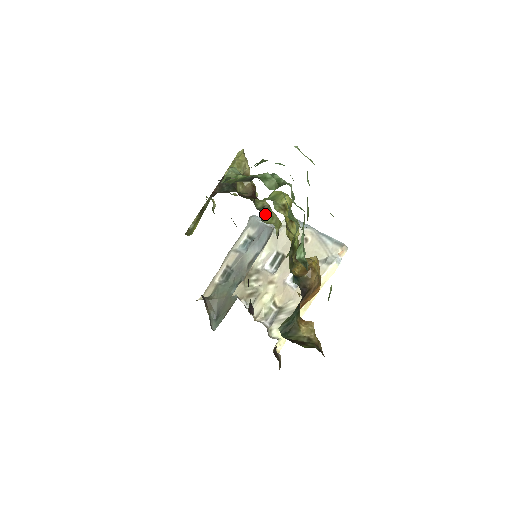
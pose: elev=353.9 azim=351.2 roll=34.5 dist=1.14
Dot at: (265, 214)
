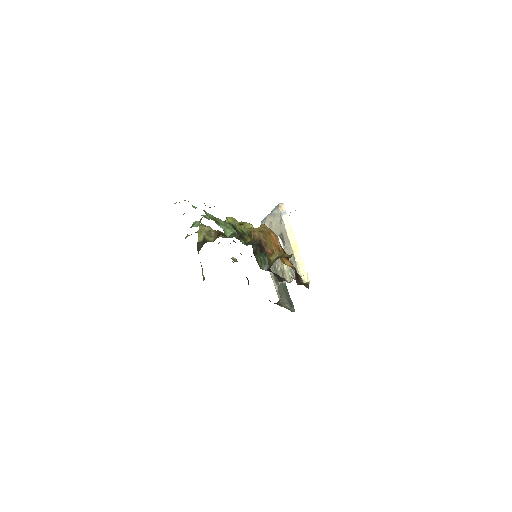
Dot at: occluded
